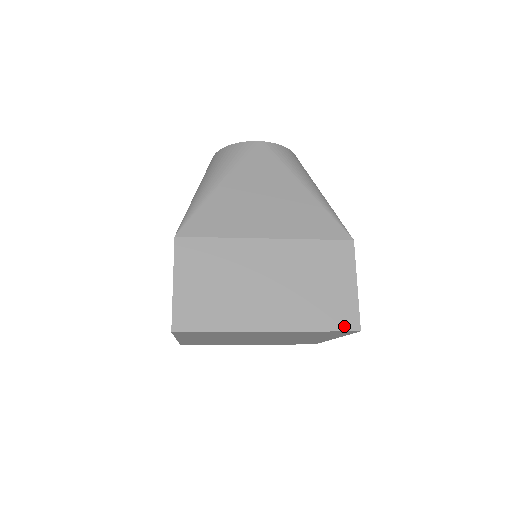
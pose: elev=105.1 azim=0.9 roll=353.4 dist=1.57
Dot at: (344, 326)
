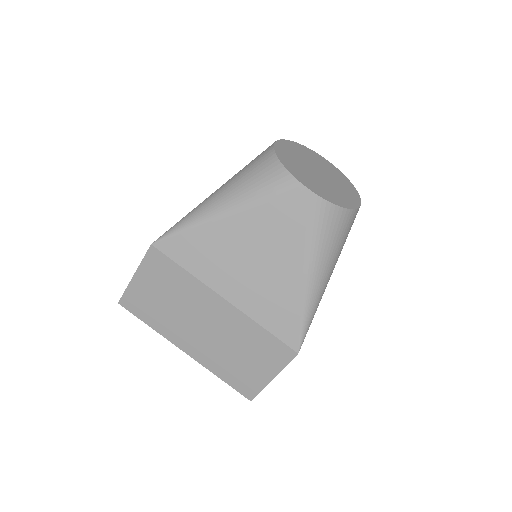
Dot at: (241, 390)
